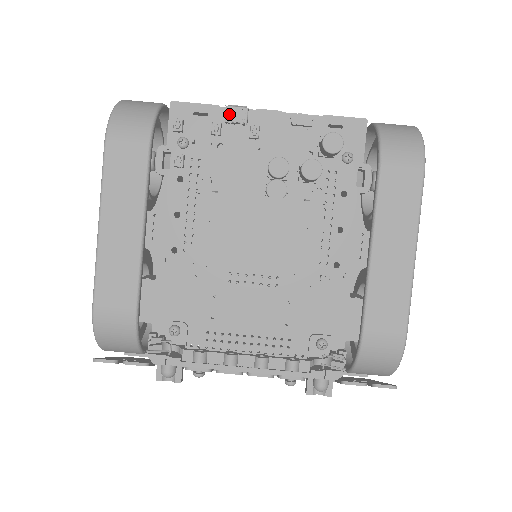
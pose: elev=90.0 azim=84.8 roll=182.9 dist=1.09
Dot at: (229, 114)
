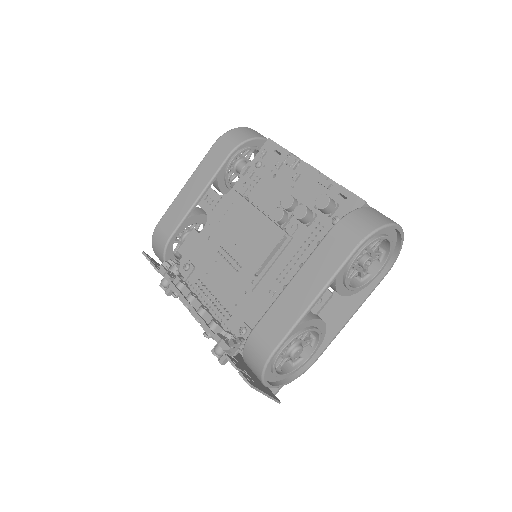
Dot at: (288, 158)
